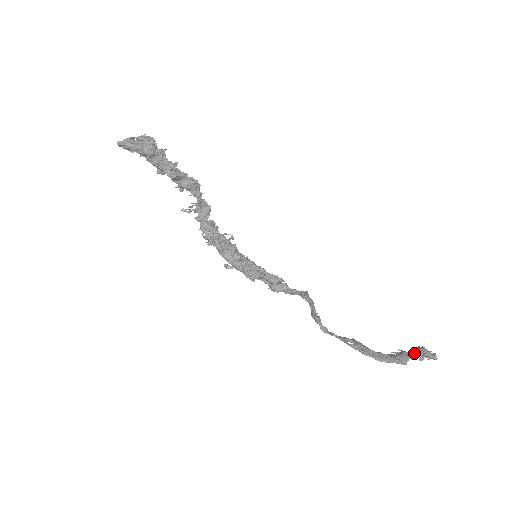
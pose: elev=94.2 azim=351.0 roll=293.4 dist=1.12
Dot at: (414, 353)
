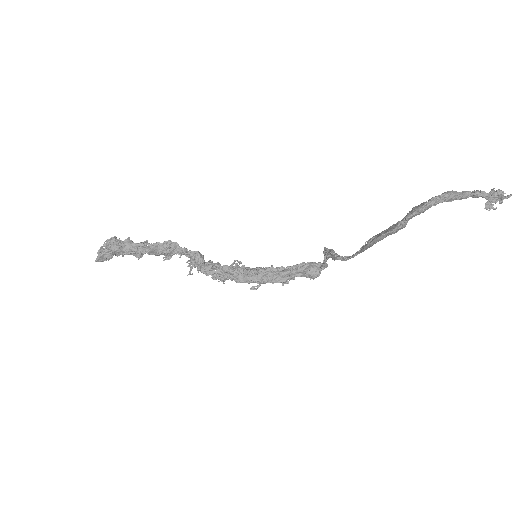
Dot at: (432, 197)
